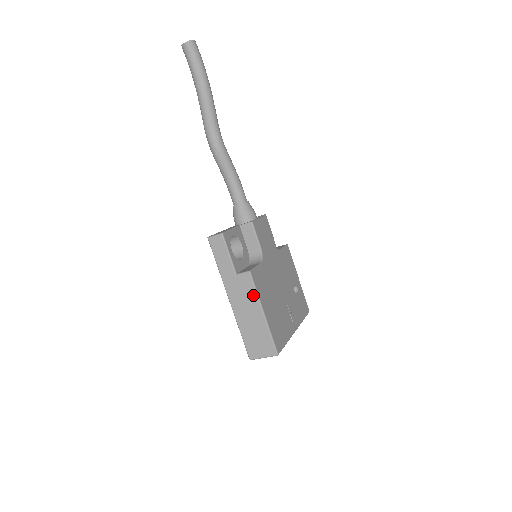
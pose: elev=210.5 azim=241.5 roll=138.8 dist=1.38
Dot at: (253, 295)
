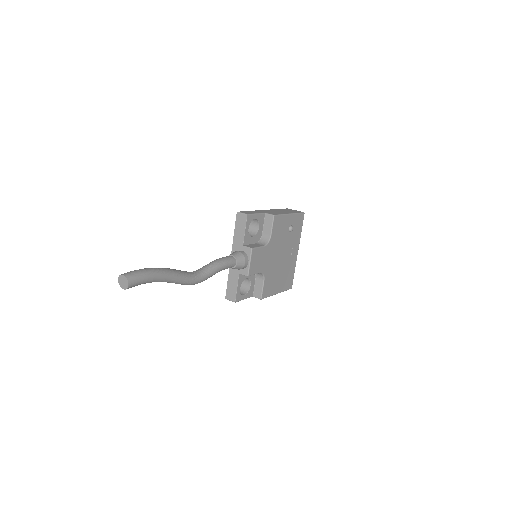
Dot at: occluded
